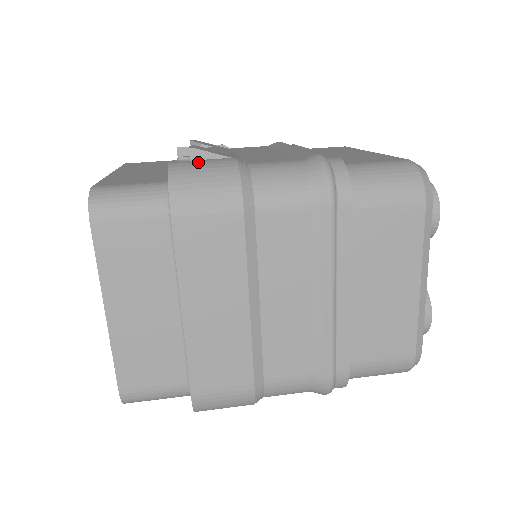
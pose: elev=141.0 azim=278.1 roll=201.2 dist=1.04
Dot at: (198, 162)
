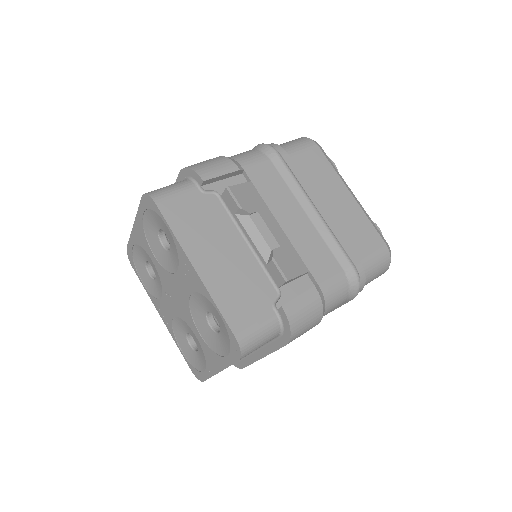
Dot at: (300, 304)
